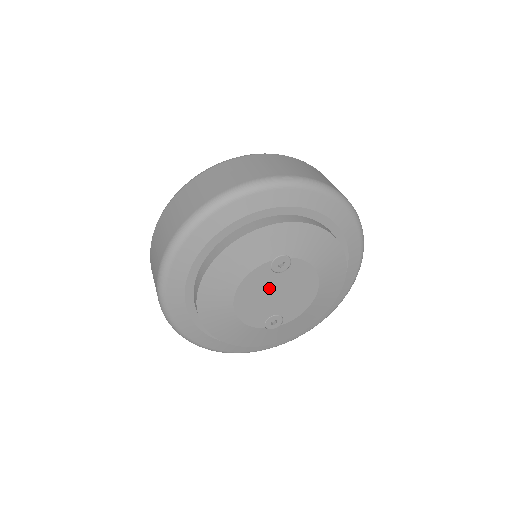
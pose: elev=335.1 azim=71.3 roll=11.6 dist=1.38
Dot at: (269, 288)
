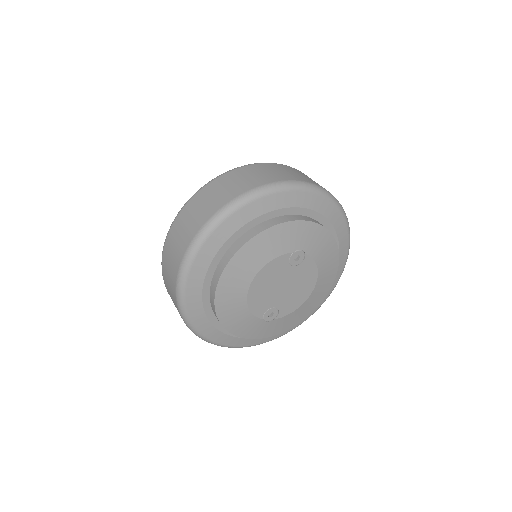
Dot at: (280, 279)
